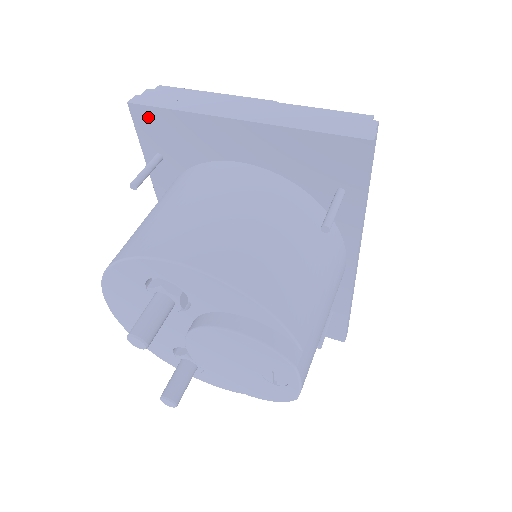
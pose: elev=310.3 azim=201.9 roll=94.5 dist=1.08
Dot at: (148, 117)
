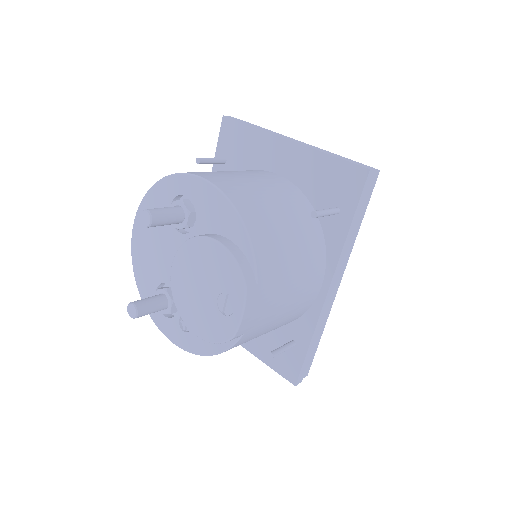
Dot at: (231, 128)
